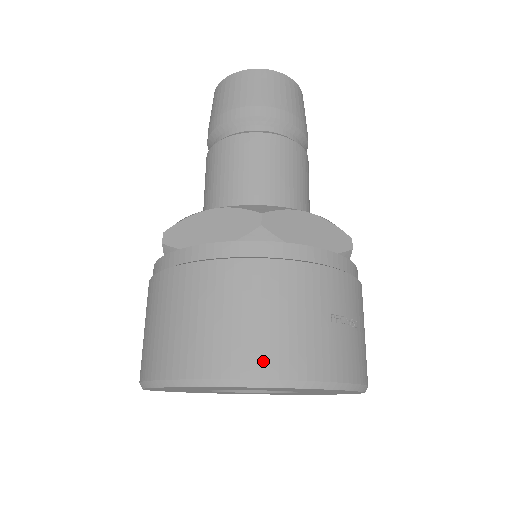
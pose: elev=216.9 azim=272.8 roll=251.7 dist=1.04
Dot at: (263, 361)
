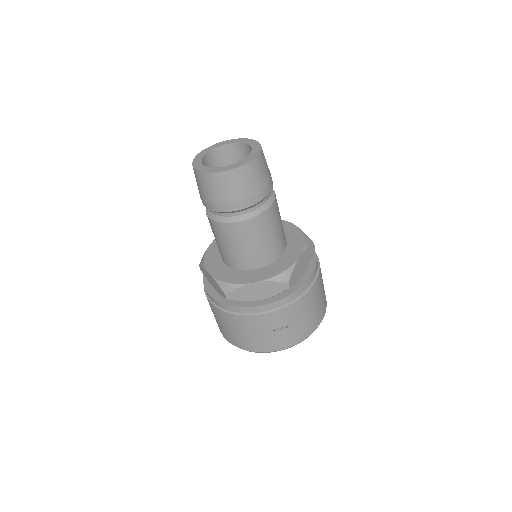
Dot at: (243, 345)
